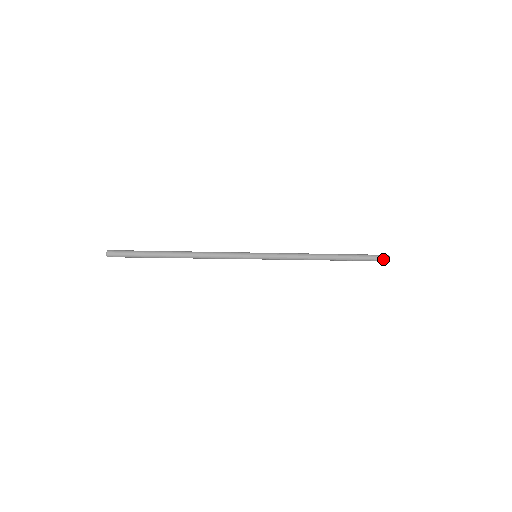
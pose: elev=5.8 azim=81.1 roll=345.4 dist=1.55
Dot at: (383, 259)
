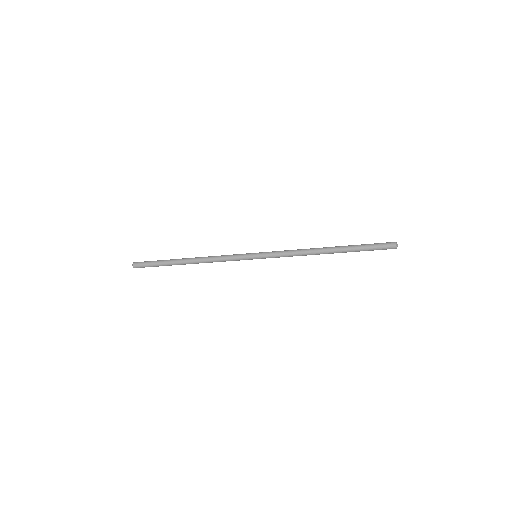
Dot at: (389, 246)
